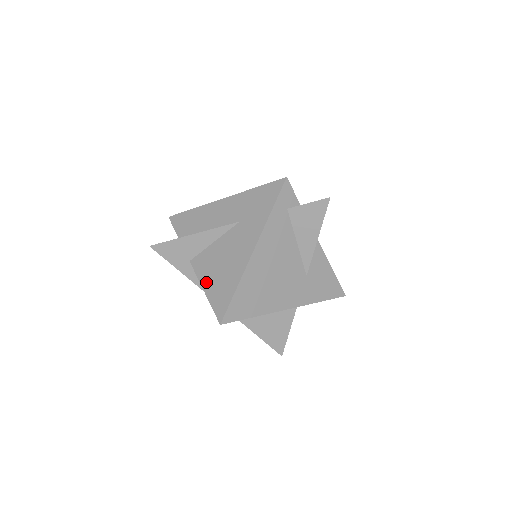
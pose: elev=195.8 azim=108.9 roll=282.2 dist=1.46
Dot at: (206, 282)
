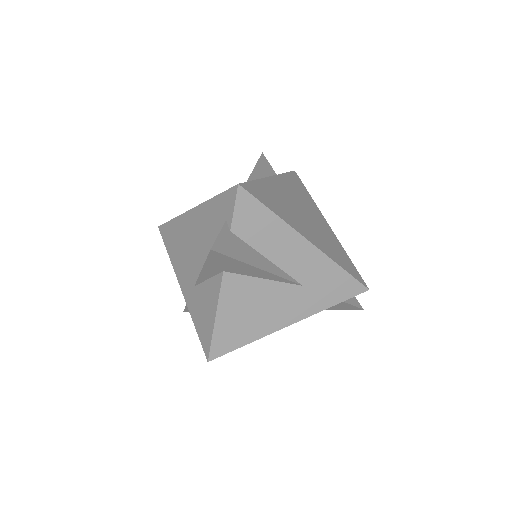
Dot at: (225, 312)
